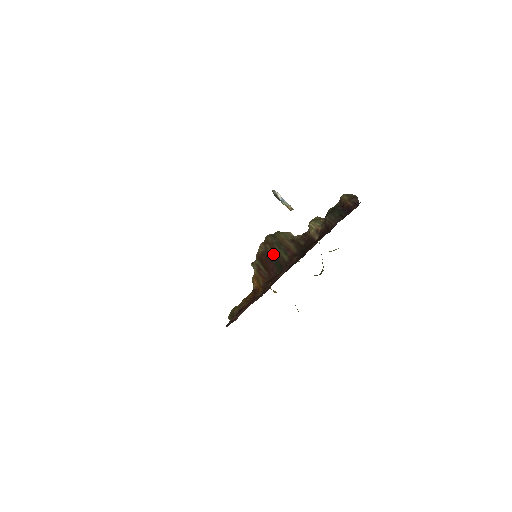
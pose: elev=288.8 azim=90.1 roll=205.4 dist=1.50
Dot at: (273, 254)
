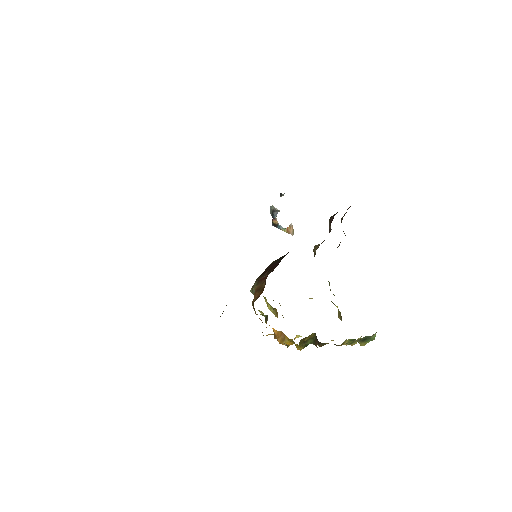
Dot at: occluded
